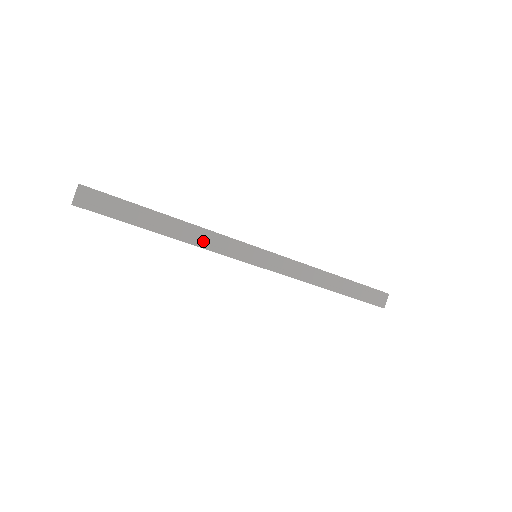
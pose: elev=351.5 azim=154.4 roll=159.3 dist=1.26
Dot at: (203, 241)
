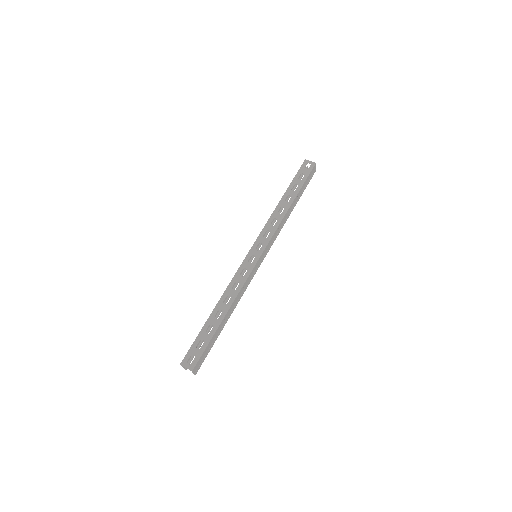
Dot at: (240, 296)
